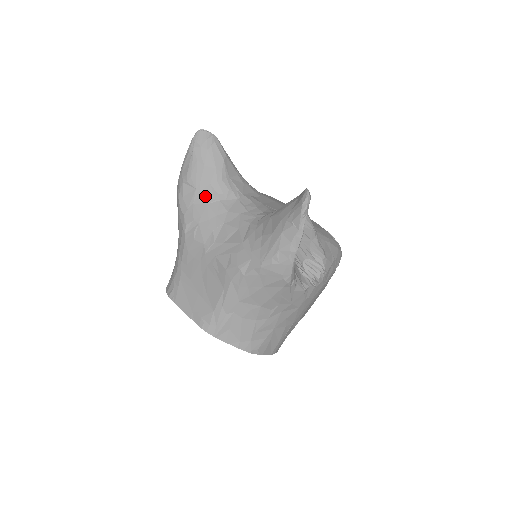
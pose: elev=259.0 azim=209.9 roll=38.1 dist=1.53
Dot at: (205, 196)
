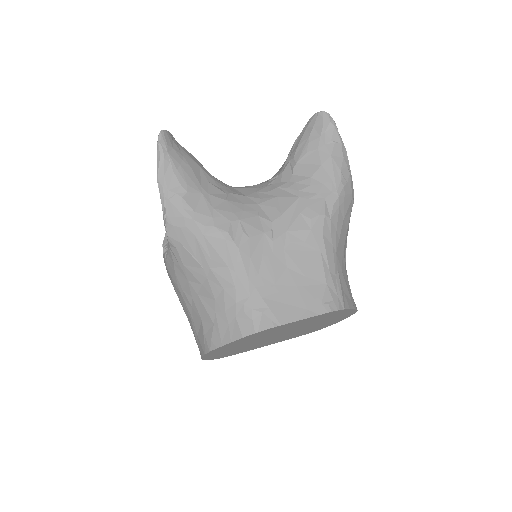
Dot at: (216, 195)
